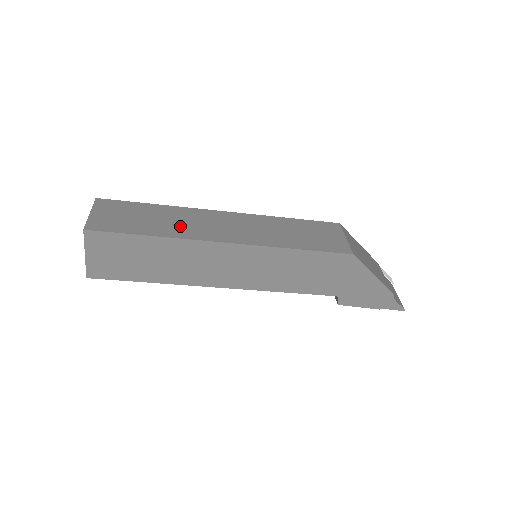
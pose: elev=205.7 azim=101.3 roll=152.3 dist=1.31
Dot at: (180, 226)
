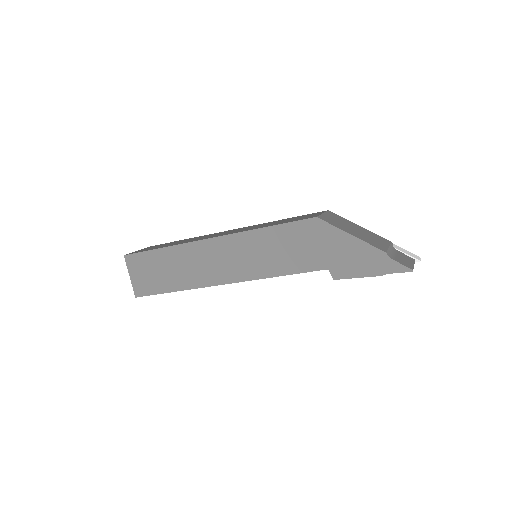
Dot at: occluded
